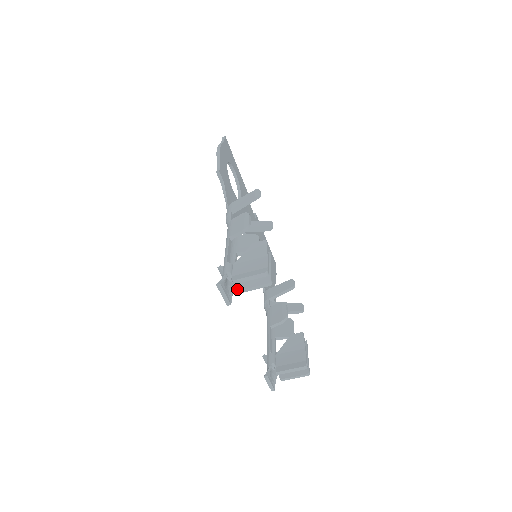
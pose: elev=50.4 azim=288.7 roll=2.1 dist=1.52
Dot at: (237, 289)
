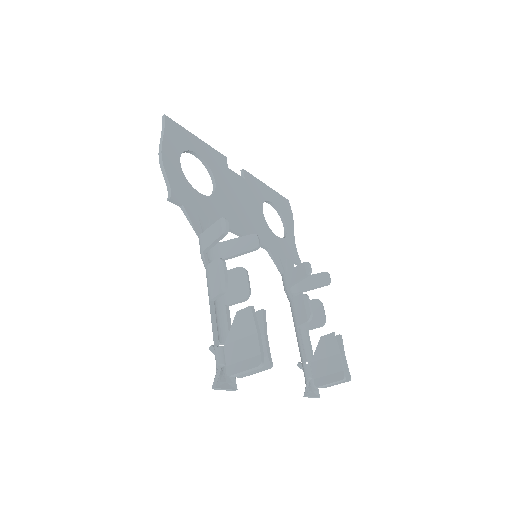
Dot at: (237, 376)
